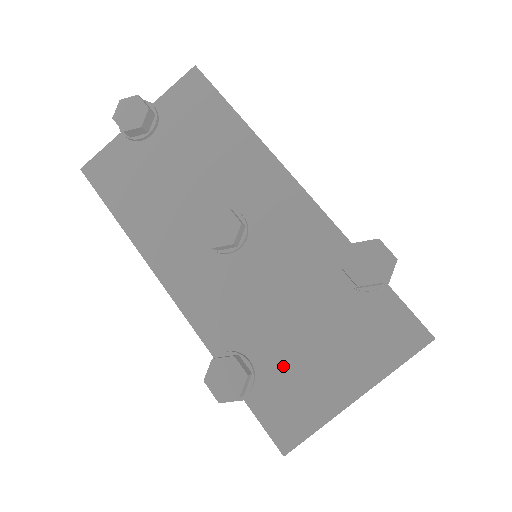
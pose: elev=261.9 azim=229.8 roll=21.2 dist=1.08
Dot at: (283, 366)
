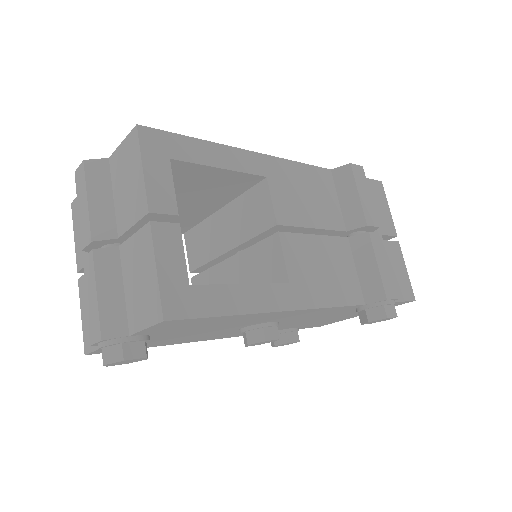
Dot at: (316, 323)
